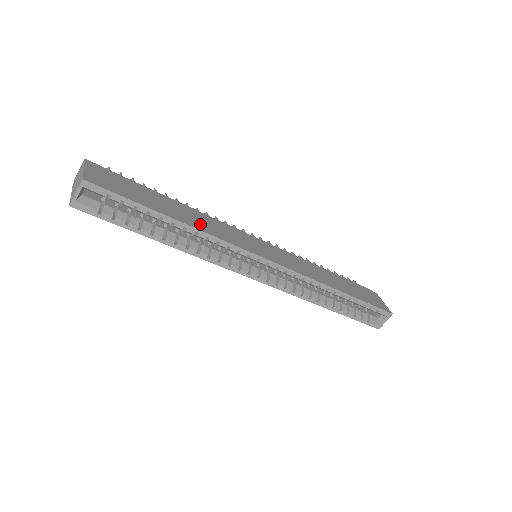
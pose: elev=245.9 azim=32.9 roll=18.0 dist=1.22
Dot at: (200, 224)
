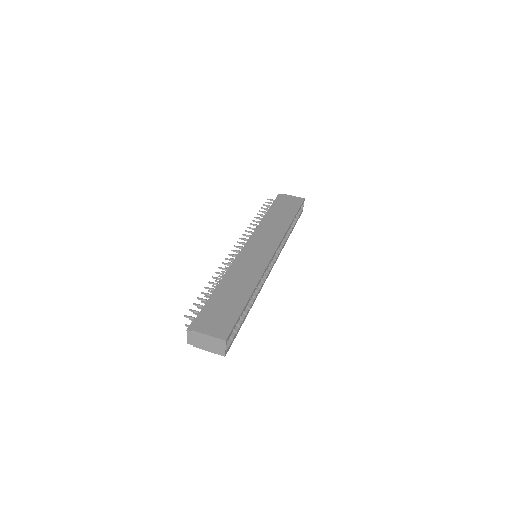
Dot at: (248, 282)
